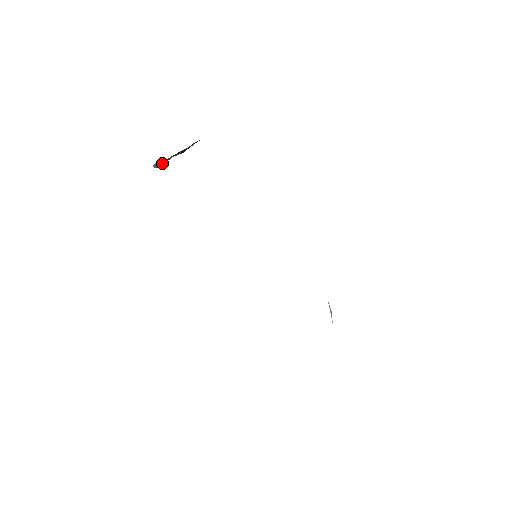
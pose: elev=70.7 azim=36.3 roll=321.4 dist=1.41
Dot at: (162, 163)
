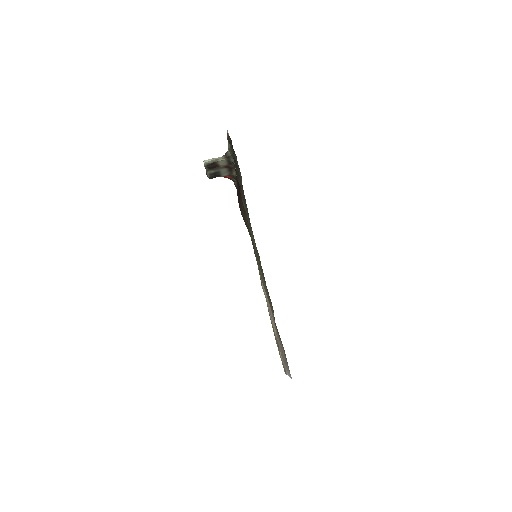
Dot at: (215, 162)
